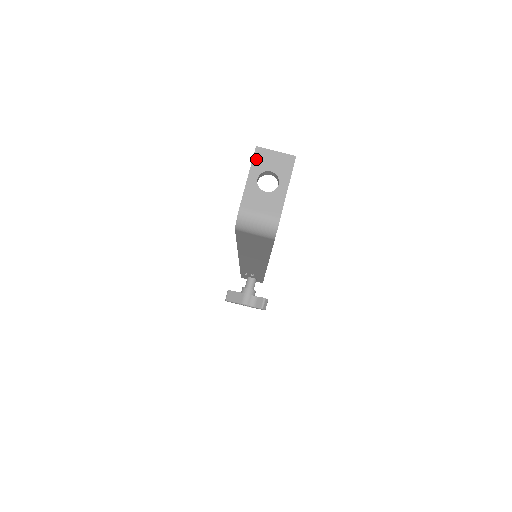
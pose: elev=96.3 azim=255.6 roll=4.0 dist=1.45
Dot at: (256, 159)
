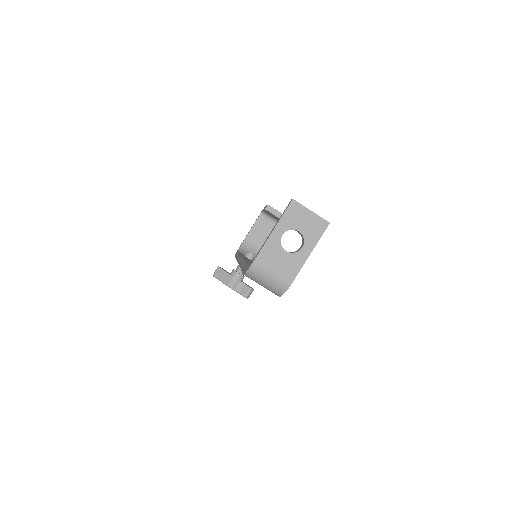
Dot at: (288, 213)
